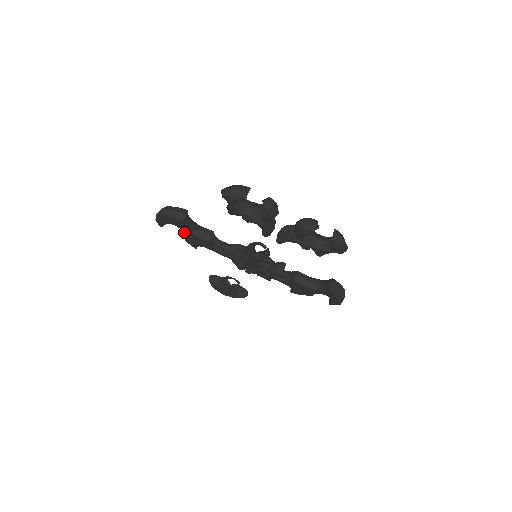
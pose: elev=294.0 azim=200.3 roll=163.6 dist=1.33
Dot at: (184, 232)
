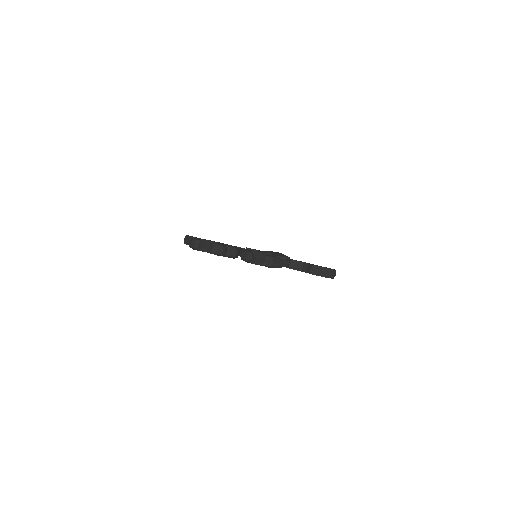
Dot at: occluded
